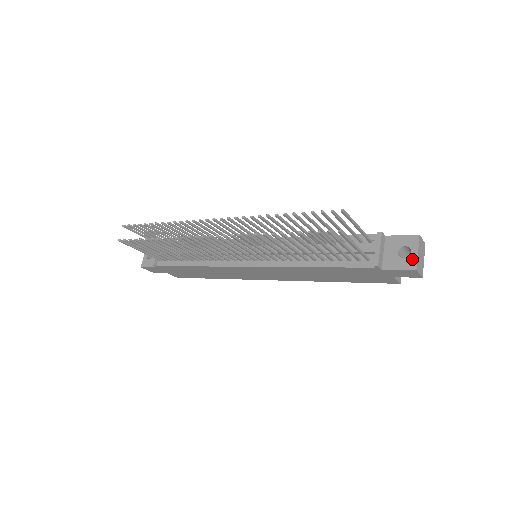
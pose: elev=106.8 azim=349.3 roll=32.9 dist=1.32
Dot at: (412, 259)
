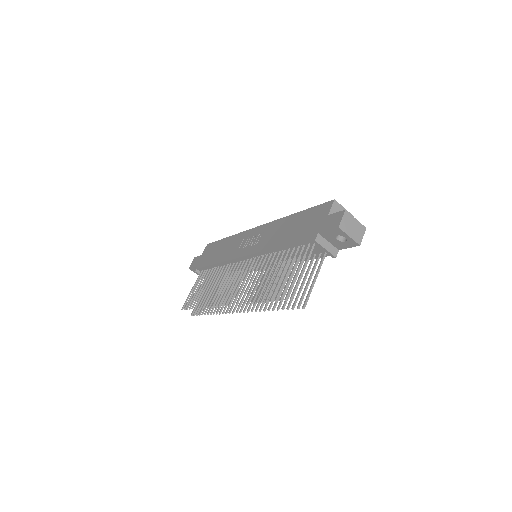
Dot at: (350, 241)
